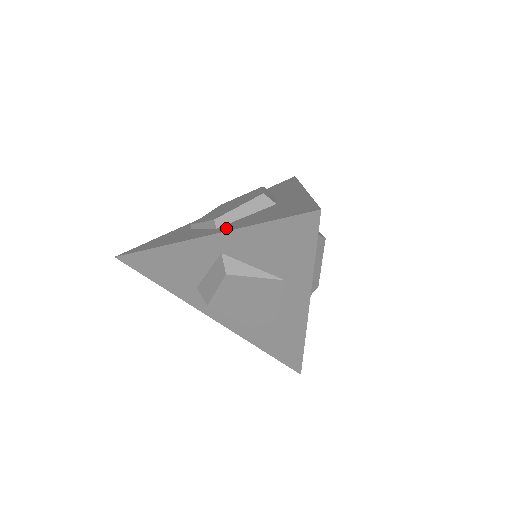
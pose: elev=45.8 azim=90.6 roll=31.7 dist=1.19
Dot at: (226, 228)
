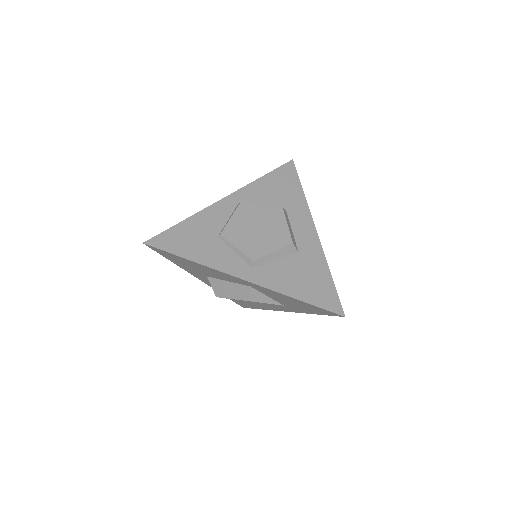
Dot at: (265, 279)
